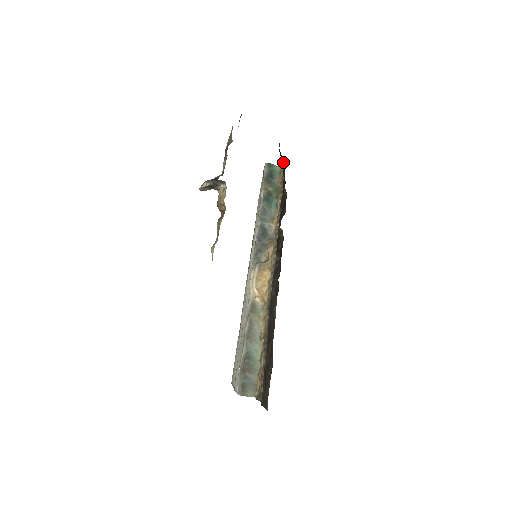
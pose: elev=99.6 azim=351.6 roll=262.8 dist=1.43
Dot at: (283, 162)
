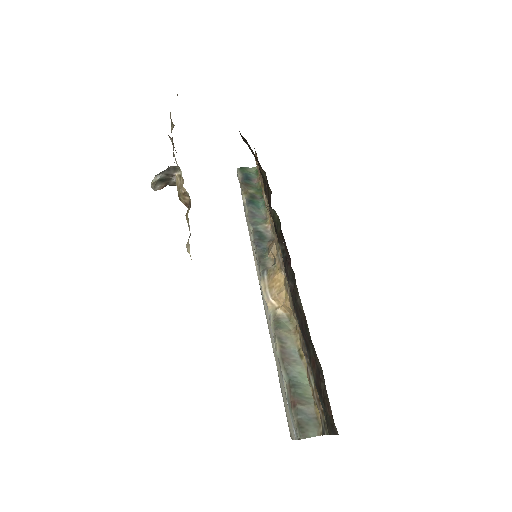
Dot at: occluded
